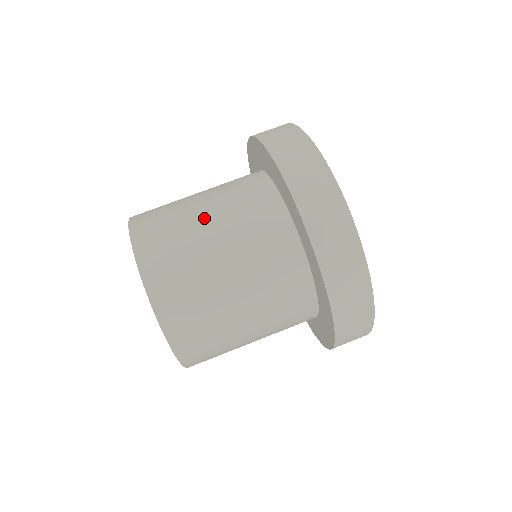
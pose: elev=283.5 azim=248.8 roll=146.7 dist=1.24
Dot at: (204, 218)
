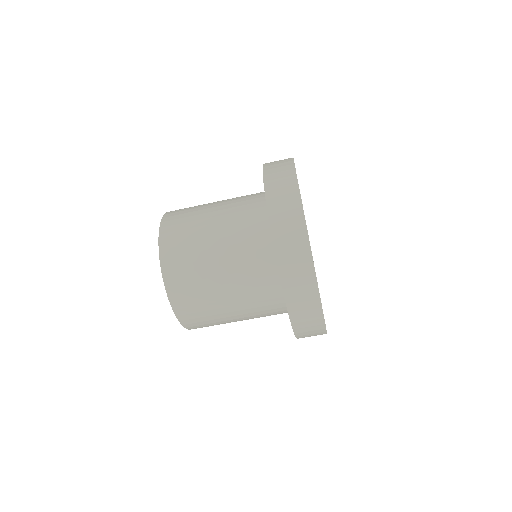
Dot at: (218, 269)
